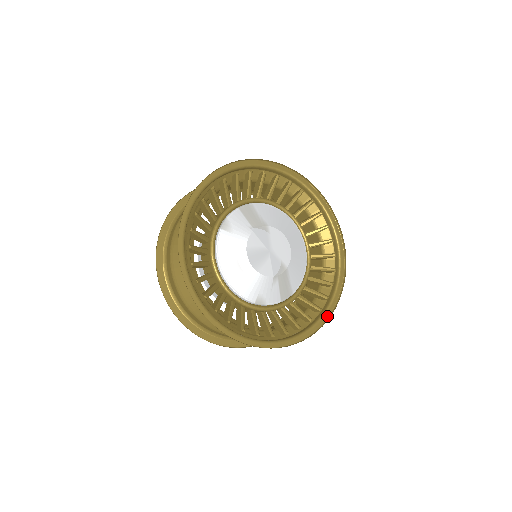
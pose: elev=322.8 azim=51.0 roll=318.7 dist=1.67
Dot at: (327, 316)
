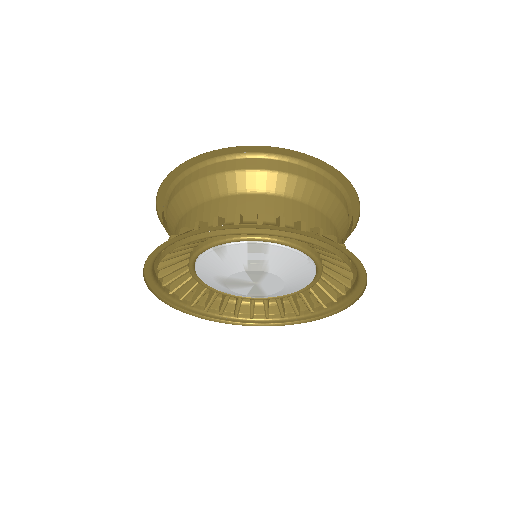
Dot at: (286, 322)
